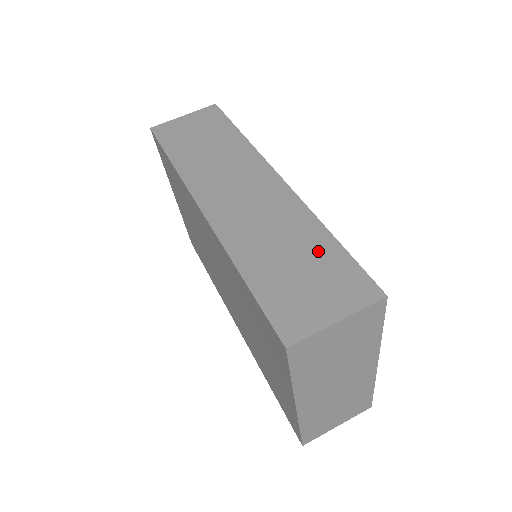
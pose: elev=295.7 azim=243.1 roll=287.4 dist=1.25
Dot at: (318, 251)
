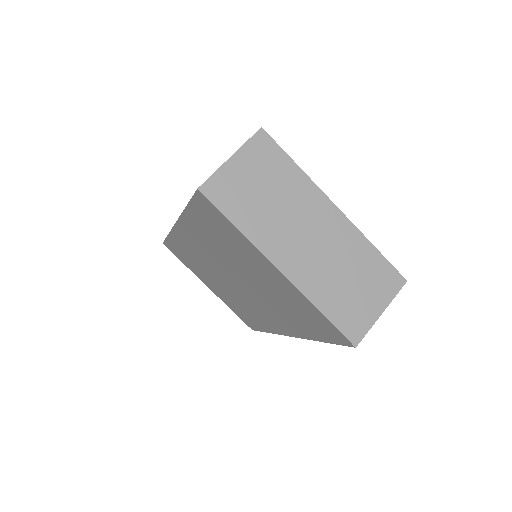
Dot at: occluded
